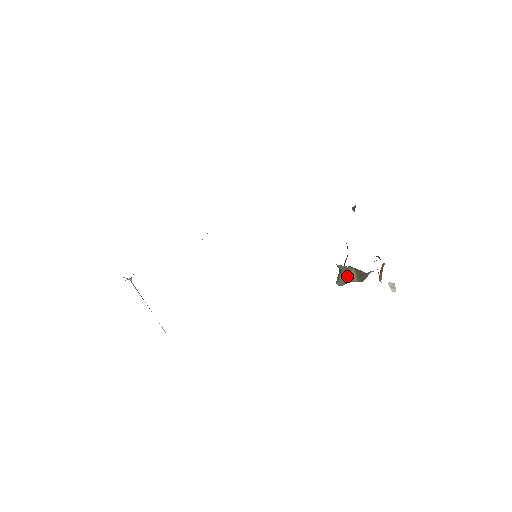
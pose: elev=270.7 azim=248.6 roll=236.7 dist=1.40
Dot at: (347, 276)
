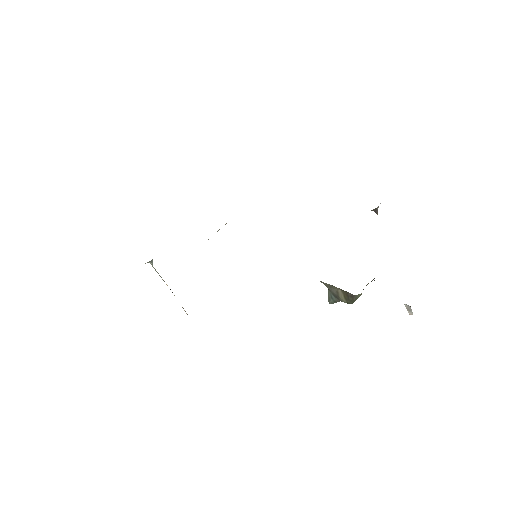
Dot at: (335, 295)
